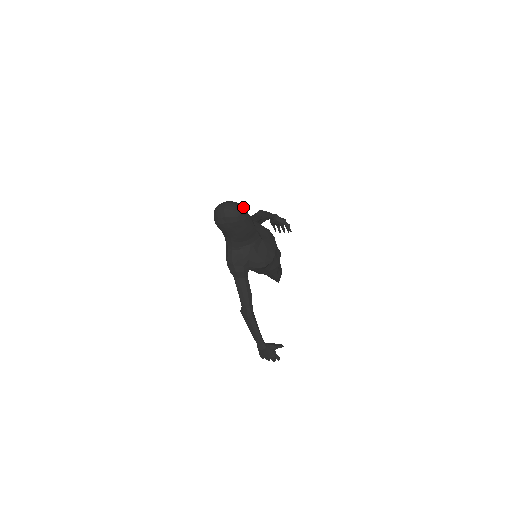
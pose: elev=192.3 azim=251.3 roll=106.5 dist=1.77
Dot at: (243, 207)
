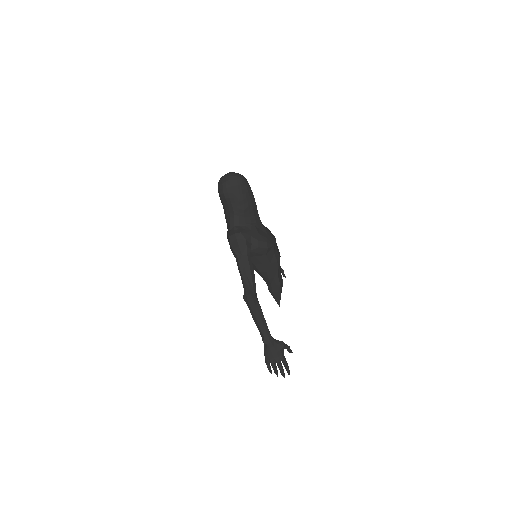
Dot at: occluded
